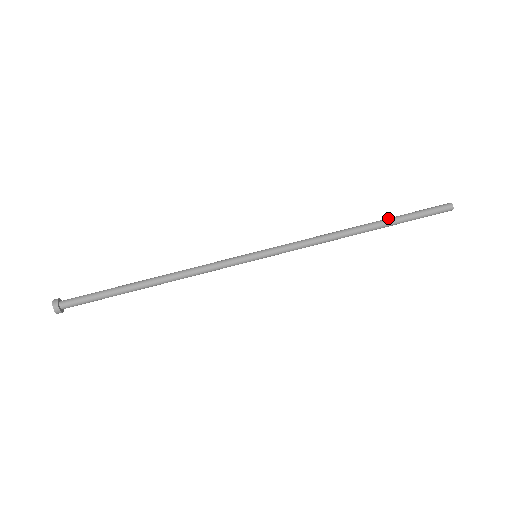
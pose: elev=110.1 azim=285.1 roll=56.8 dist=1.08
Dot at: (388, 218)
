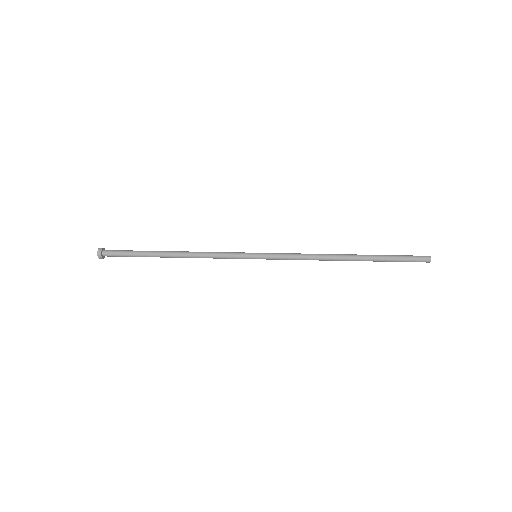
Dot at: occluded
